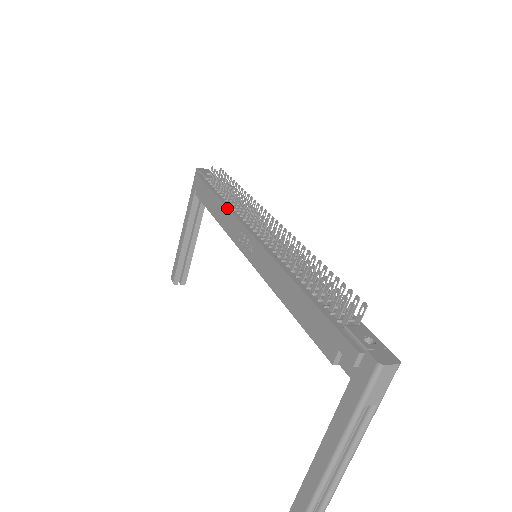
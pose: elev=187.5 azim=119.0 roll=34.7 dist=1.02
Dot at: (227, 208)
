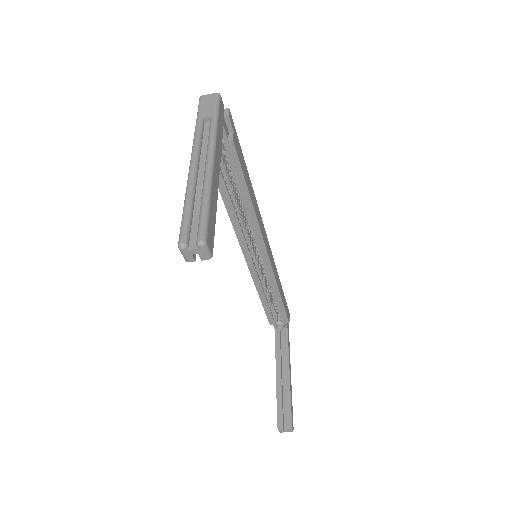
Dot at: occluded
